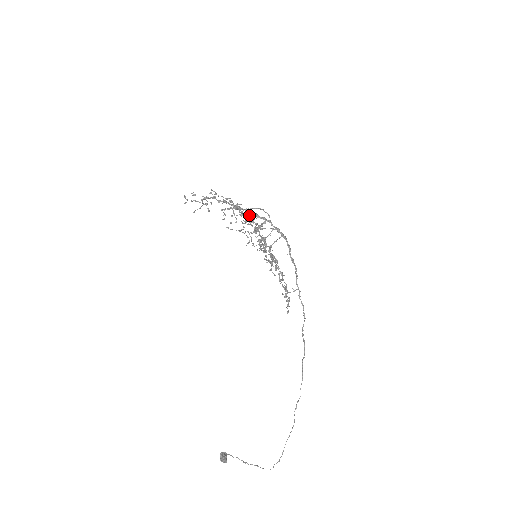
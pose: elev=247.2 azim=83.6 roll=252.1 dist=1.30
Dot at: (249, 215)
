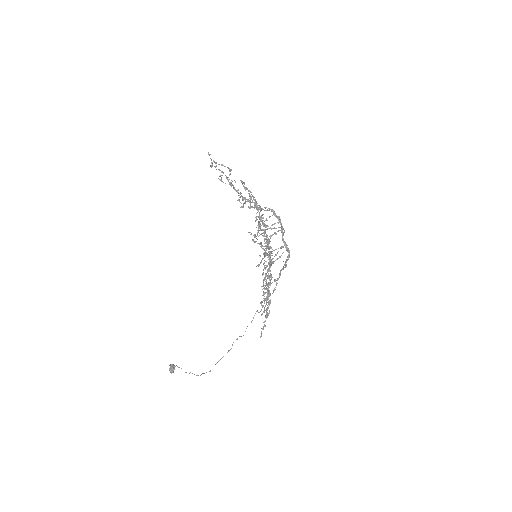
Dot at: occluded
